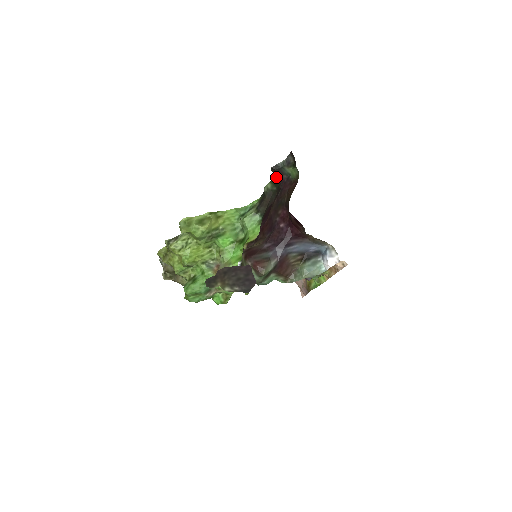
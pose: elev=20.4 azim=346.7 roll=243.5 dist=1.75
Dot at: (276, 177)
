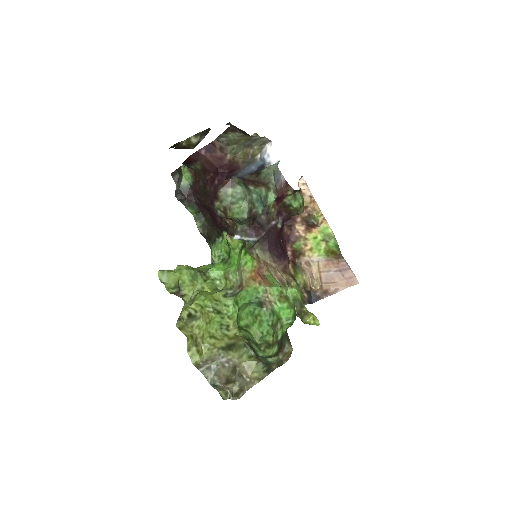
Dot at: (188, 203)
